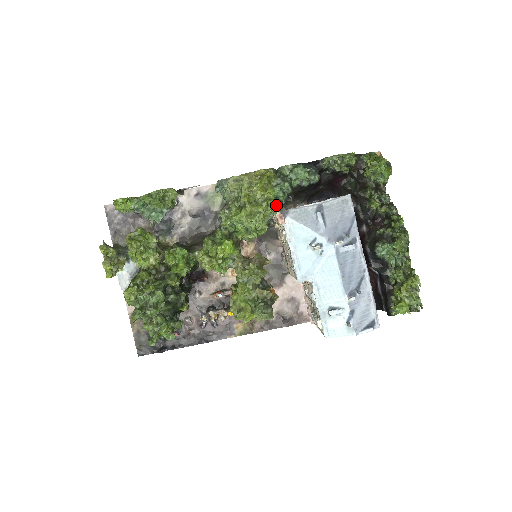
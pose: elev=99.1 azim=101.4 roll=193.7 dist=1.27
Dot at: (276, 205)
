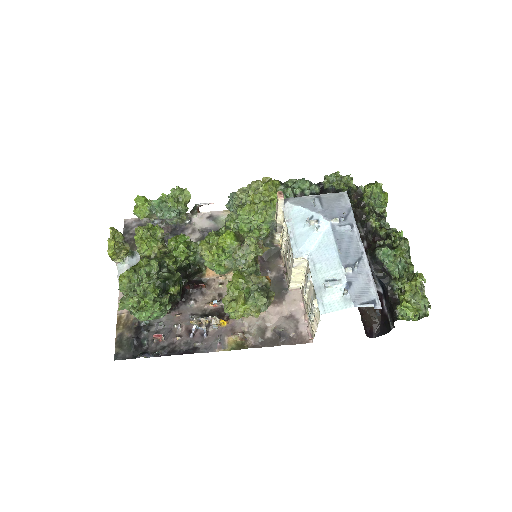
Dot at: occluded
